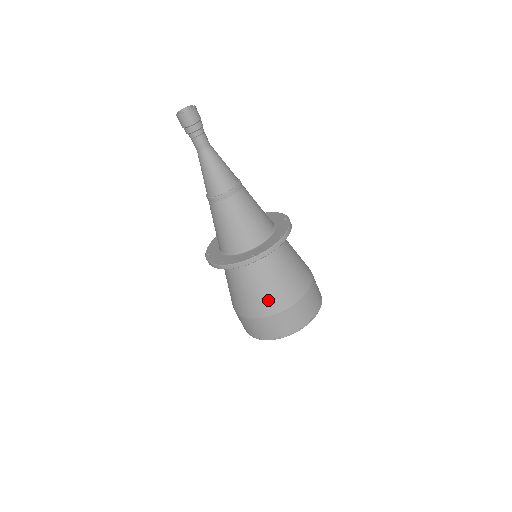
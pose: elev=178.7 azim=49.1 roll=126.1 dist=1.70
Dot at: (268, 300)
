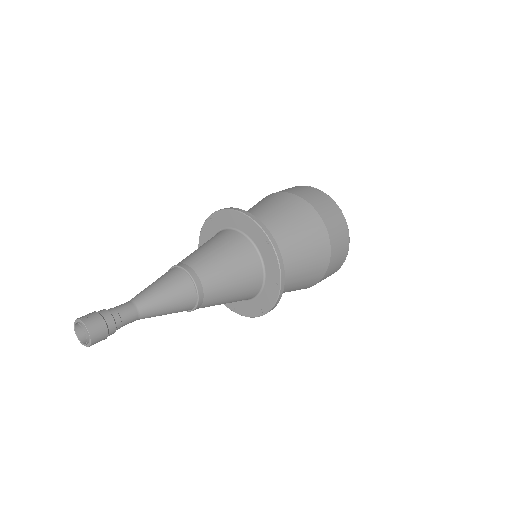
Dot at: (295, 290)
